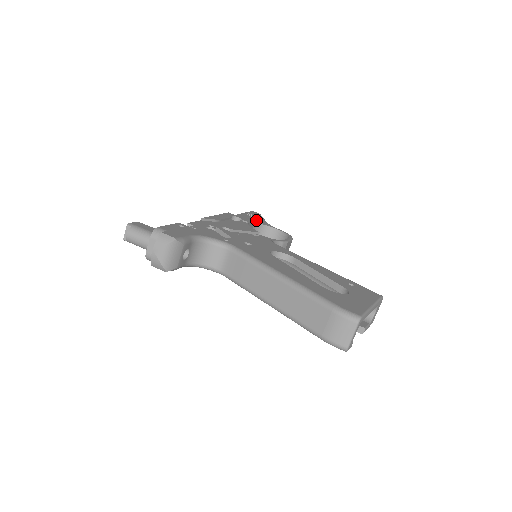
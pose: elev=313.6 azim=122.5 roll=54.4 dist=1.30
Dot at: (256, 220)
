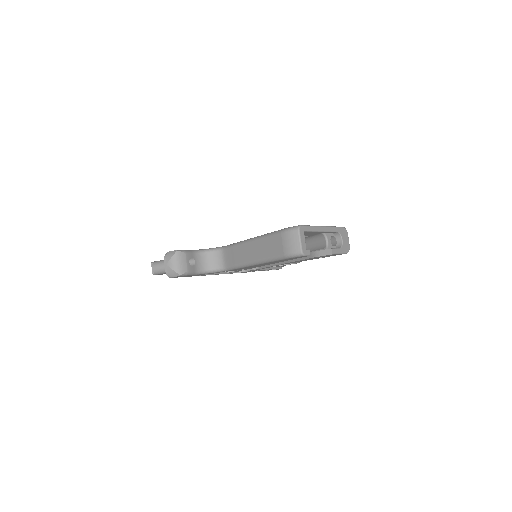
Dot at: occluded
